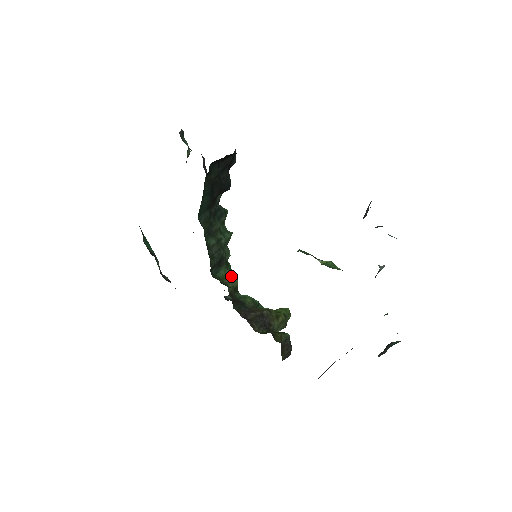
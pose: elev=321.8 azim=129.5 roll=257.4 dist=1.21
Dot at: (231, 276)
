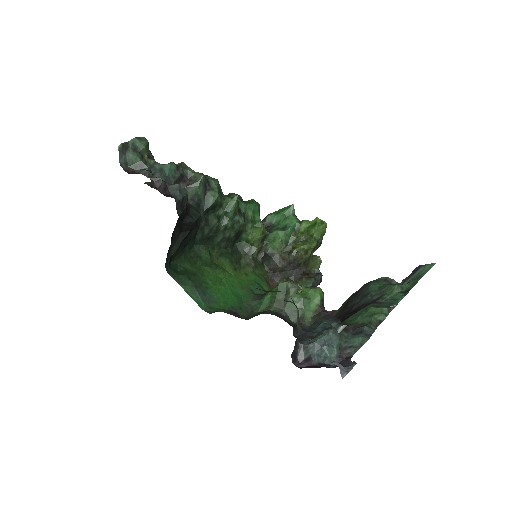
Dot at: (253, 237)
